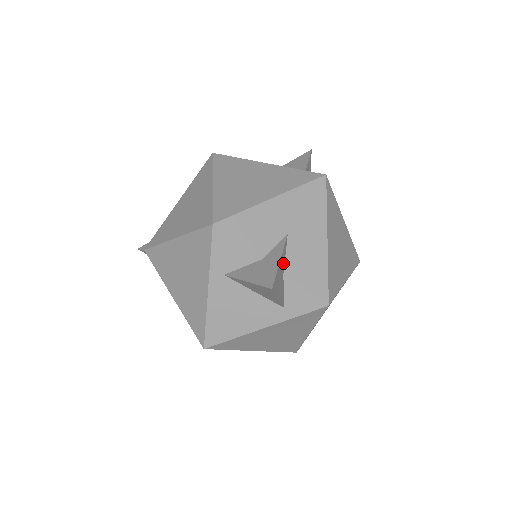
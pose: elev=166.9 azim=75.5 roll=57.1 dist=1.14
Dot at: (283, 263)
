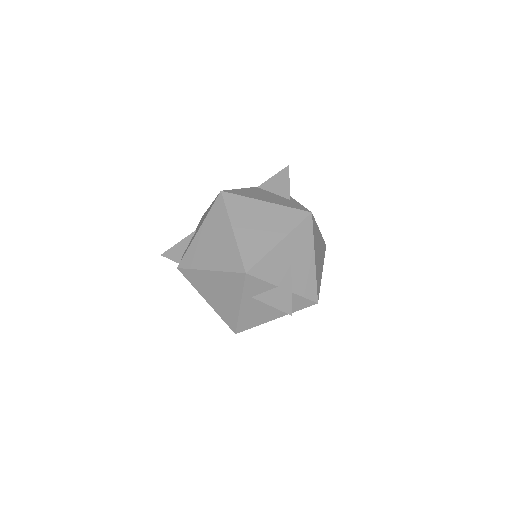
Dot at: occluded
